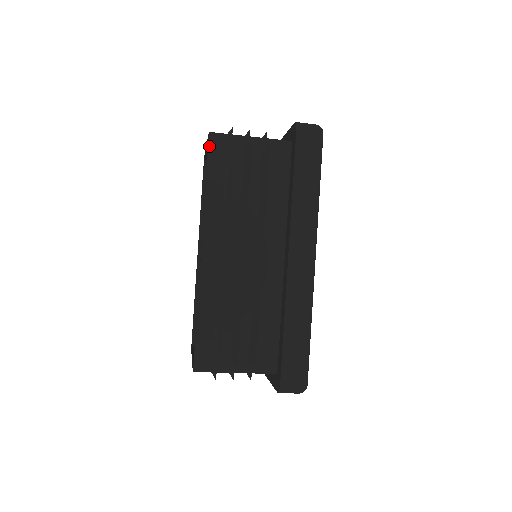
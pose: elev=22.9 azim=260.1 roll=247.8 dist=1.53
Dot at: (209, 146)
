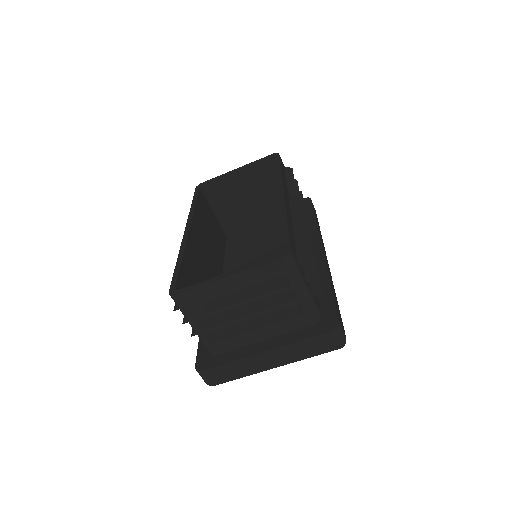
Dot at: occluded
